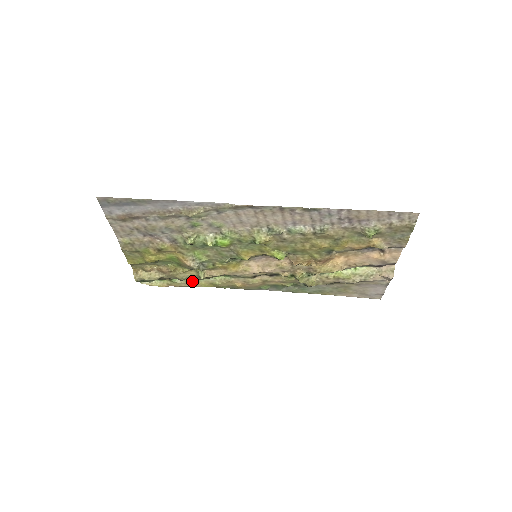
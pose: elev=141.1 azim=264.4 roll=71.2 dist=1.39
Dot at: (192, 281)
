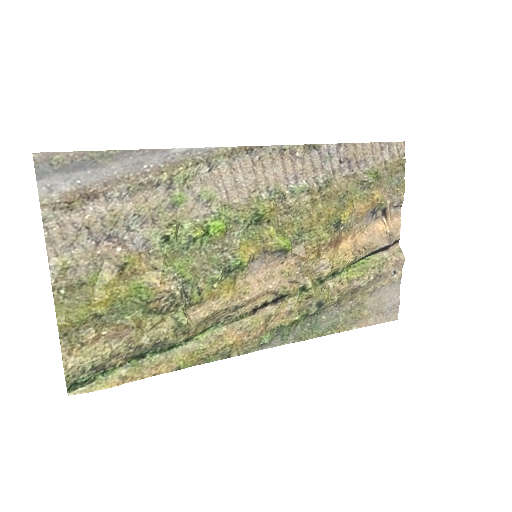
Dot at: (161, 358)
